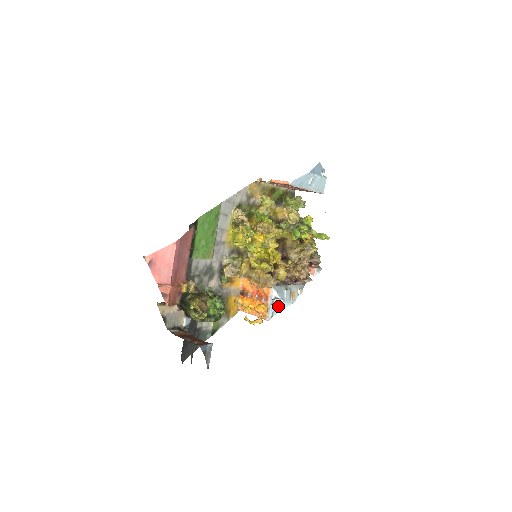
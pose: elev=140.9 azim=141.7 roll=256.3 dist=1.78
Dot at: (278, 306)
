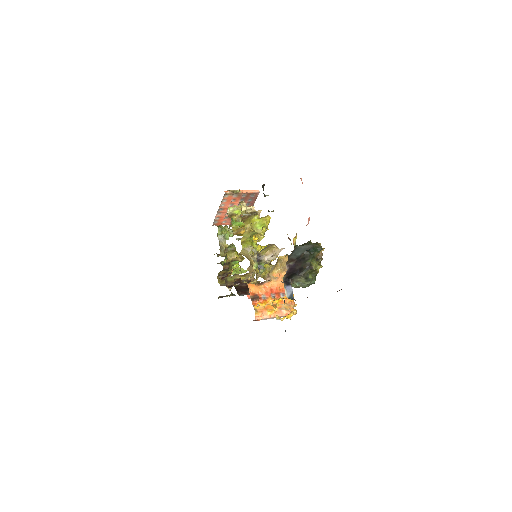
Dot at: occluded
